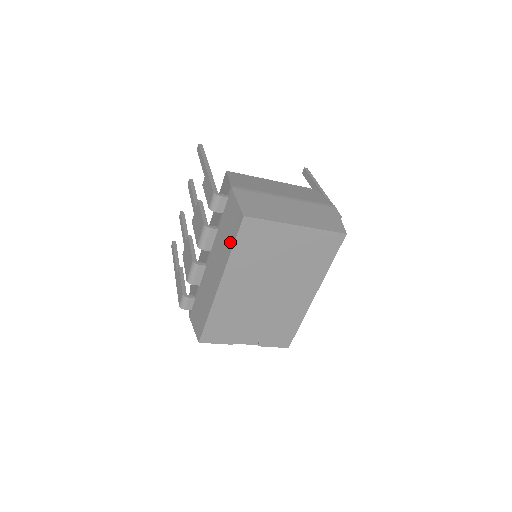
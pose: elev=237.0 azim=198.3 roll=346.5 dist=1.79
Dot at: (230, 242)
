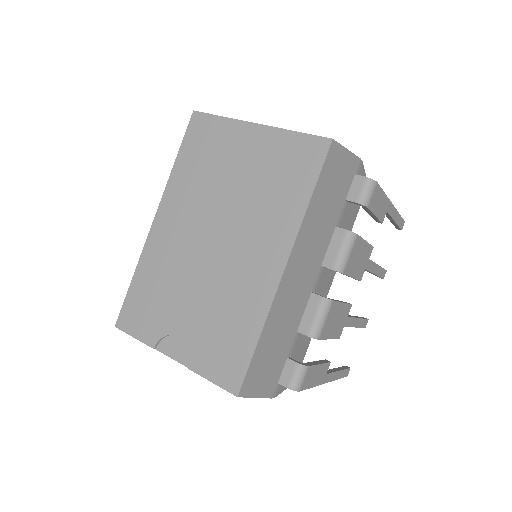
Dot at: occluded
